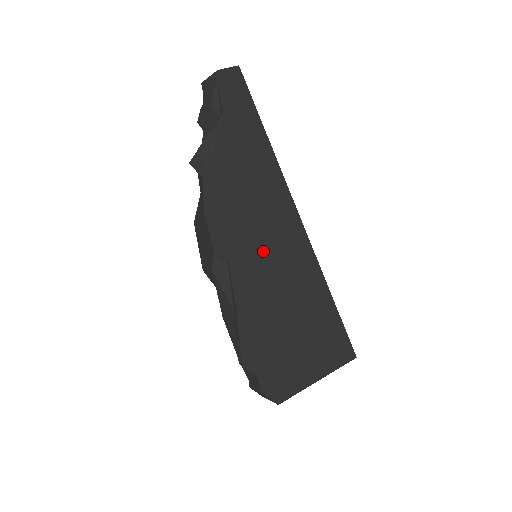
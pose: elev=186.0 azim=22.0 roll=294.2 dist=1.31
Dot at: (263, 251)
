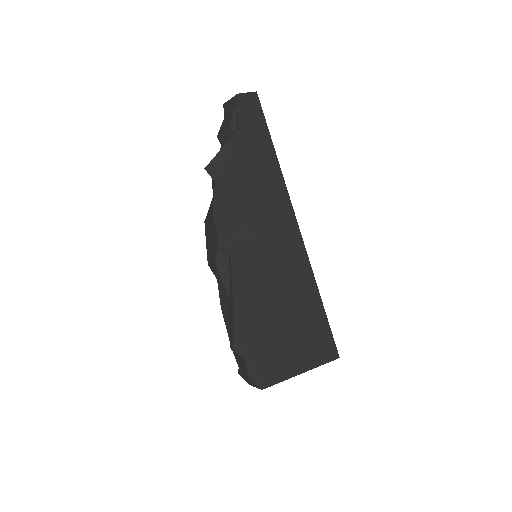
Dot at: (262, 251)
